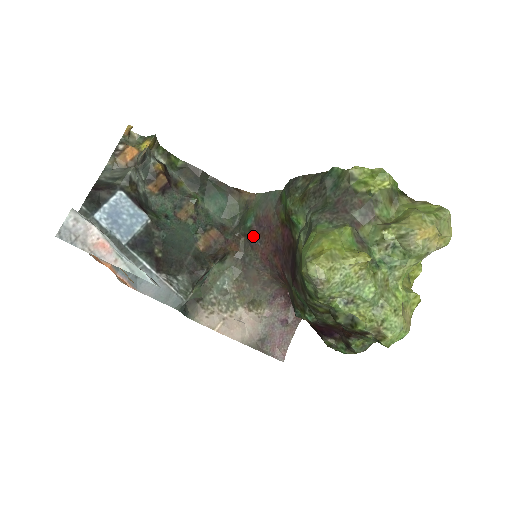
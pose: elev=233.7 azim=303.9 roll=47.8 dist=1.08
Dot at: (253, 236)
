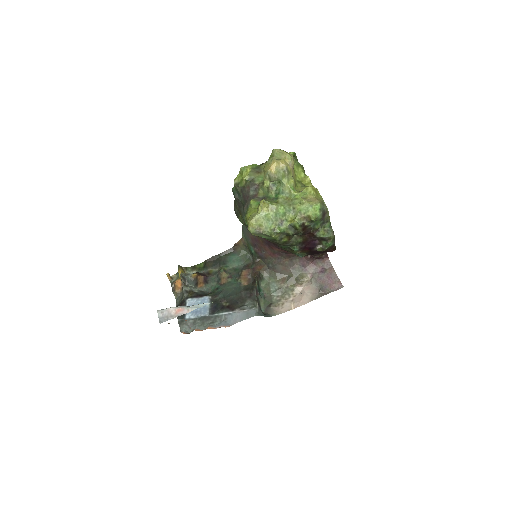
Dot at: (259, 253)
